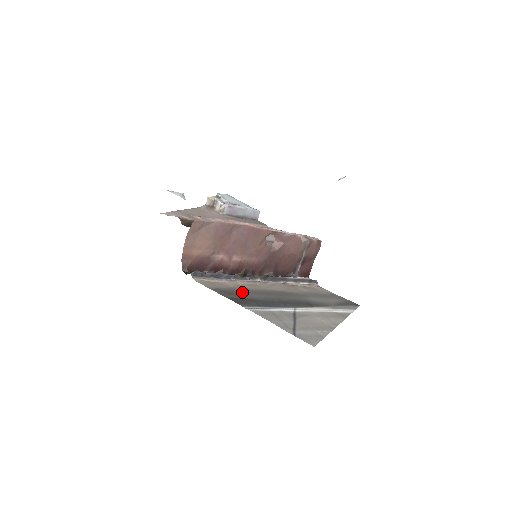
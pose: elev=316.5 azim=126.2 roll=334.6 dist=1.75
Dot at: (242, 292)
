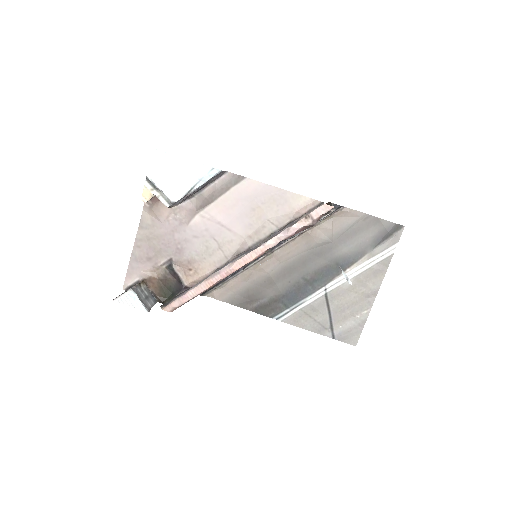
Dot at: (261, 288)
